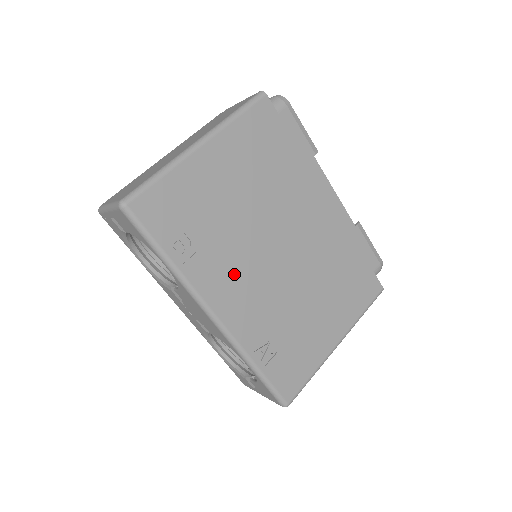
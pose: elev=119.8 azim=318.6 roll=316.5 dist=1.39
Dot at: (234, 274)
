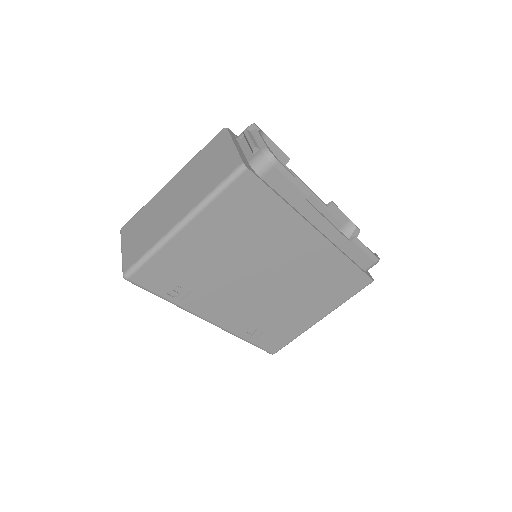
Dot at: (224, 298)
